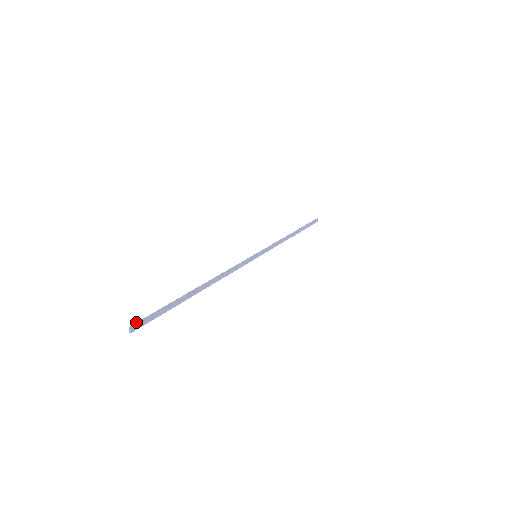
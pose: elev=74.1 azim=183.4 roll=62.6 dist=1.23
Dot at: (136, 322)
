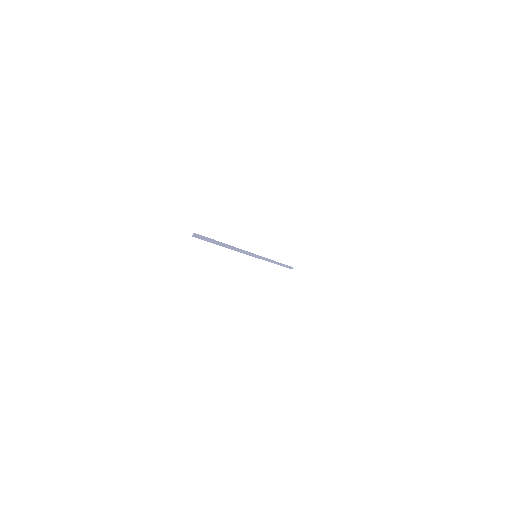
Dot at: occluded
